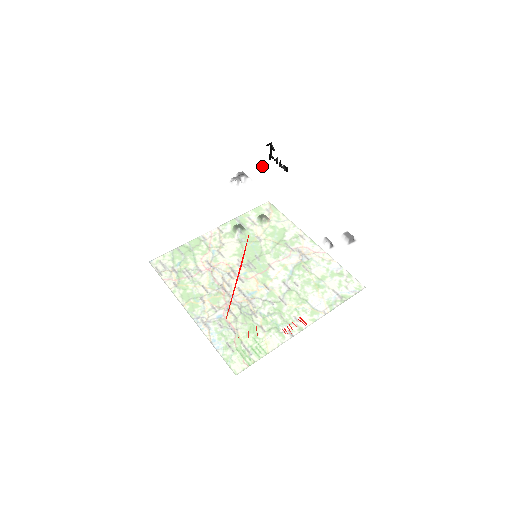
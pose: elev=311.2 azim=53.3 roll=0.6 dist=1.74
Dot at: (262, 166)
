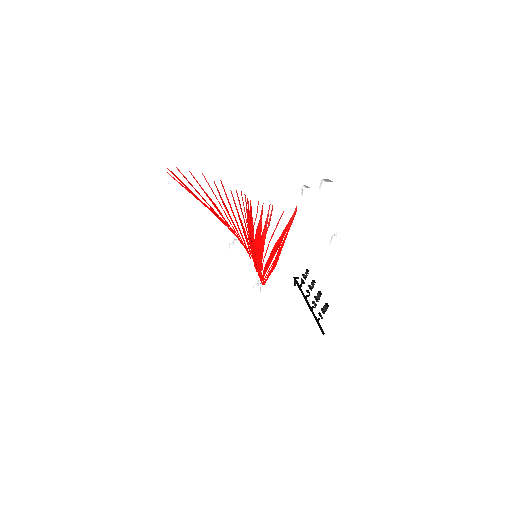
Dot at: occluded
